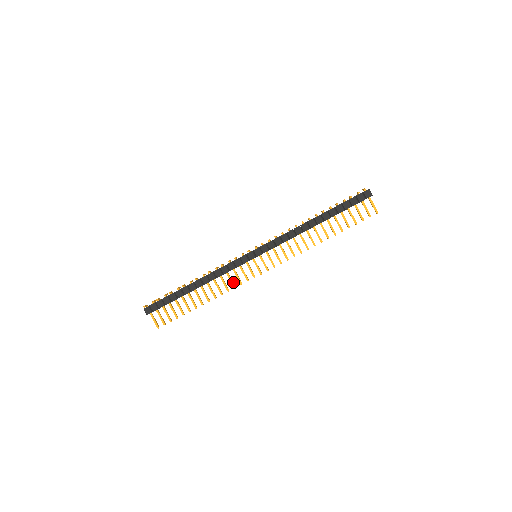
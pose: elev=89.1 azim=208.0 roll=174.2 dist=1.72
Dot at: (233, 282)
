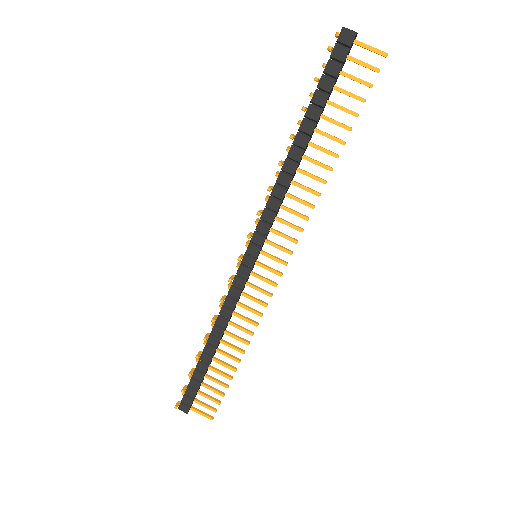
Dot at: (254, 309)
